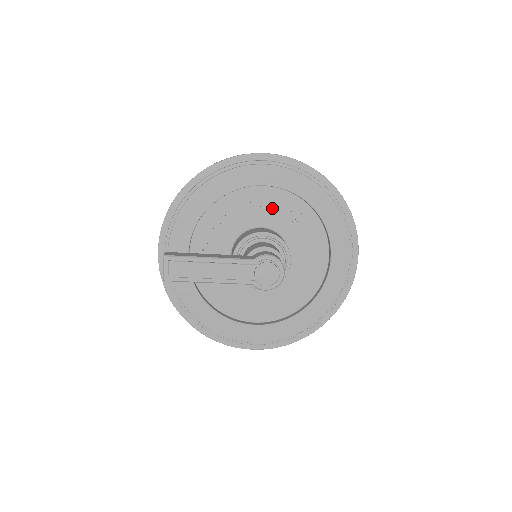
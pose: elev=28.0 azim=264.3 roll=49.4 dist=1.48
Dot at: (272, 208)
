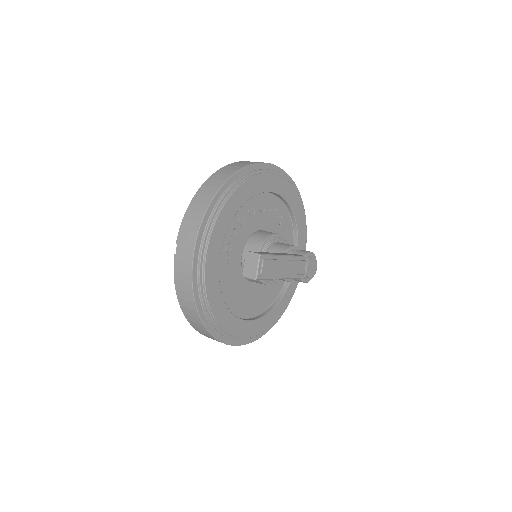
Dot at: (270, 213)
